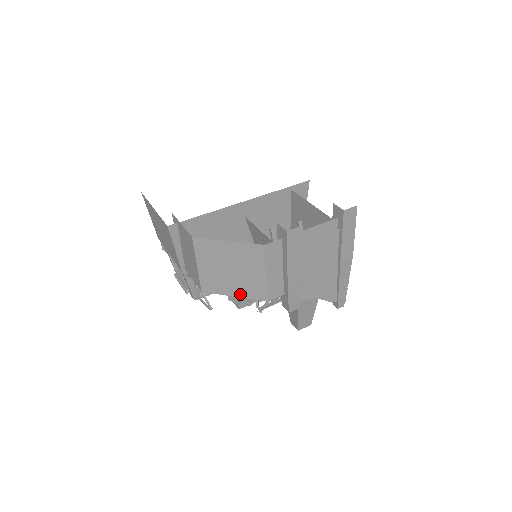
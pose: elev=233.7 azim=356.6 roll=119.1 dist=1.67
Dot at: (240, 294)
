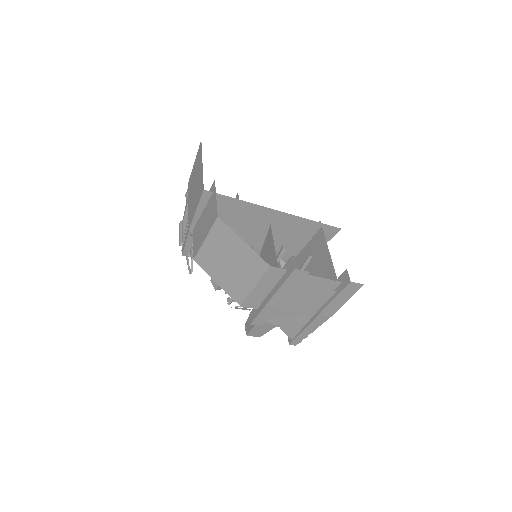
Dot at: (223, 285)
